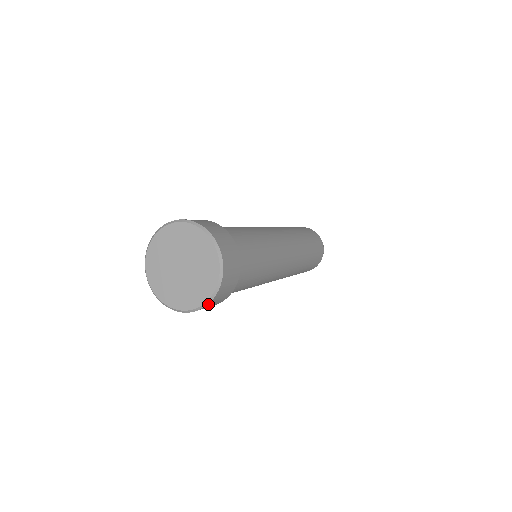
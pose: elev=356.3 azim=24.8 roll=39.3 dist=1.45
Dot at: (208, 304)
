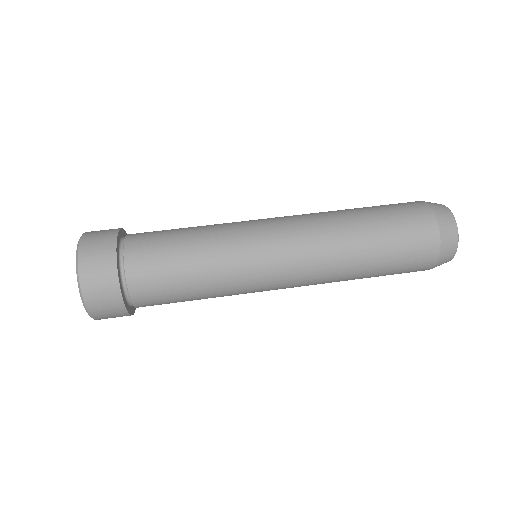
Dot at: occluded
